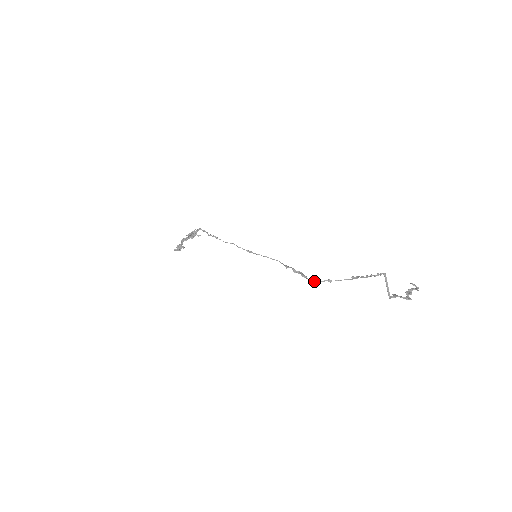
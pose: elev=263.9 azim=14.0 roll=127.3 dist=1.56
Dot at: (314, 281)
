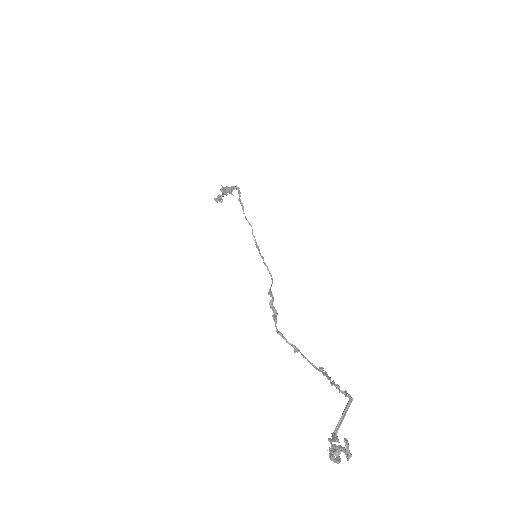
Dot at: (279, 333)
